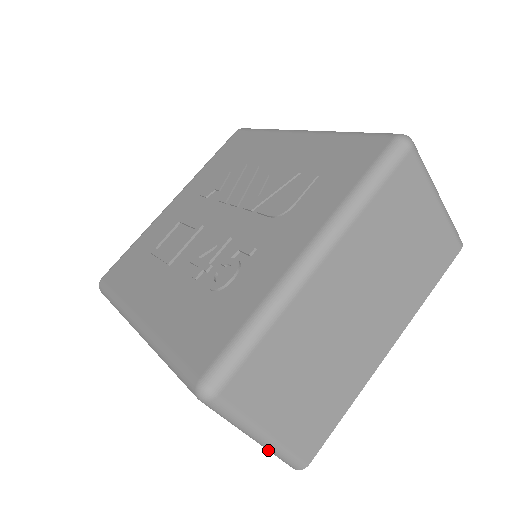
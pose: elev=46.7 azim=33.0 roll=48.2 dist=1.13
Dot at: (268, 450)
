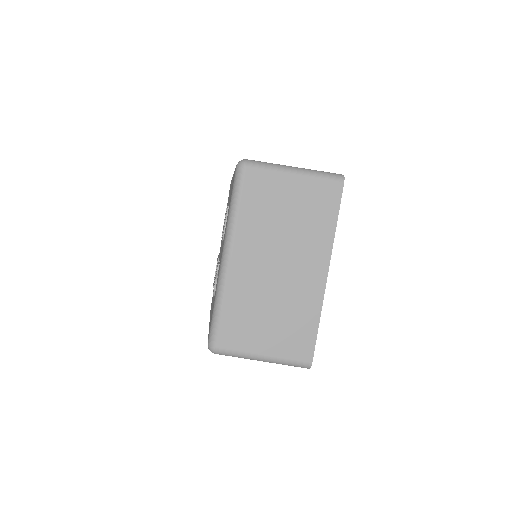
Dot at: occluded
